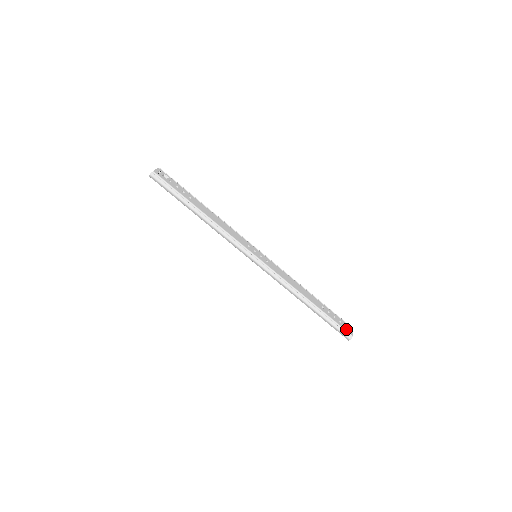
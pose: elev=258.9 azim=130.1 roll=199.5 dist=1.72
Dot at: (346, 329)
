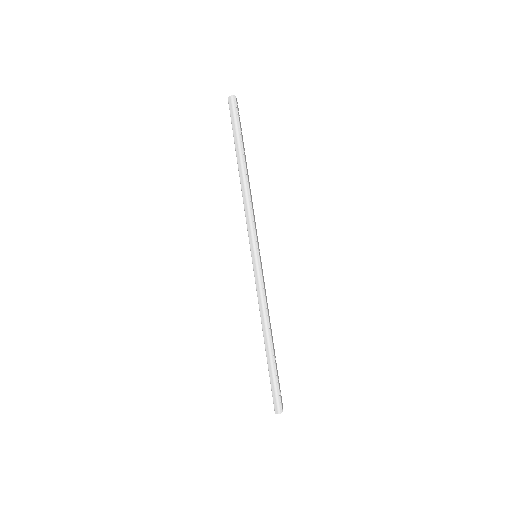
Dot at: (281, 399)
